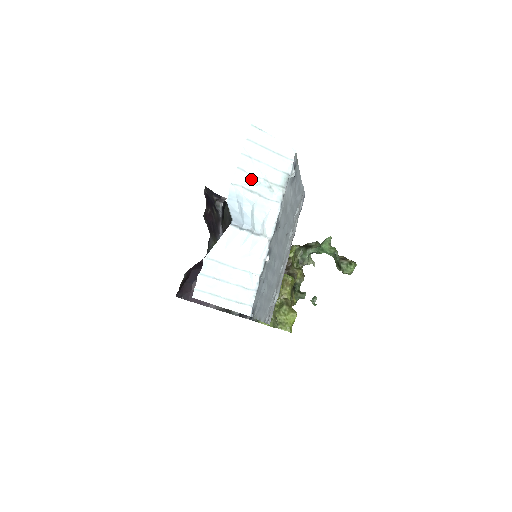
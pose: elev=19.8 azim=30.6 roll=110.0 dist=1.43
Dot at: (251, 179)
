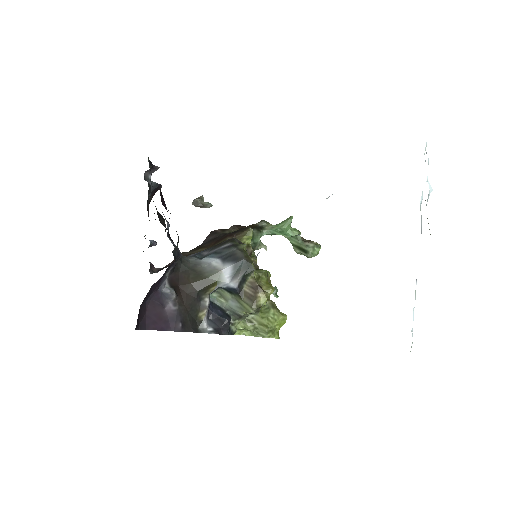
Dot at: (429, 184)
